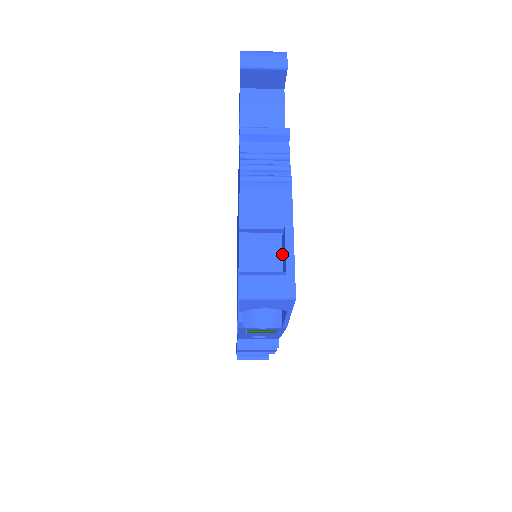
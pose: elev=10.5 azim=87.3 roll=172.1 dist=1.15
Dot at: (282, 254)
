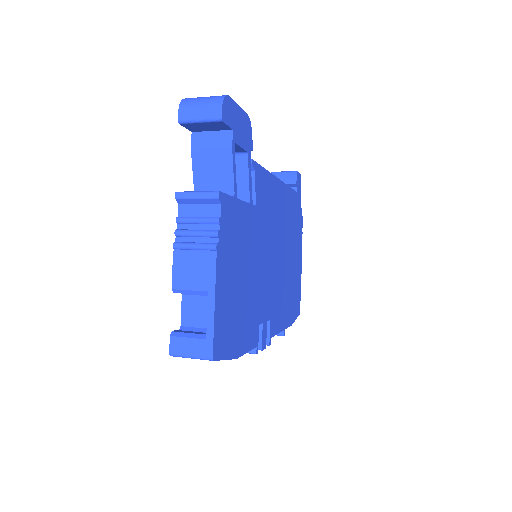
Dot at: occluded
